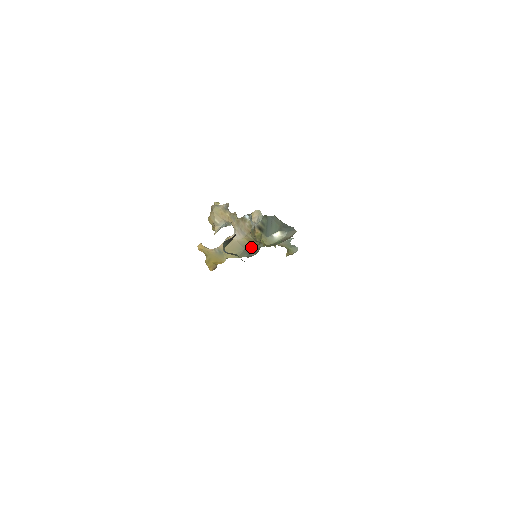
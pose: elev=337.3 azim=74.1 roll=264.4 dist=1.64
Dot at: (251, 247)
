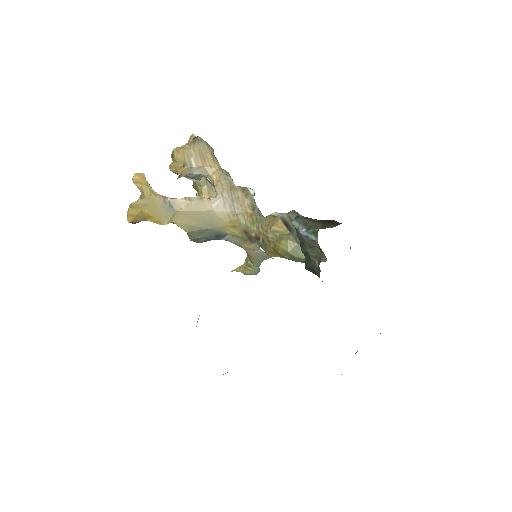
Dot at: (222, 233)
